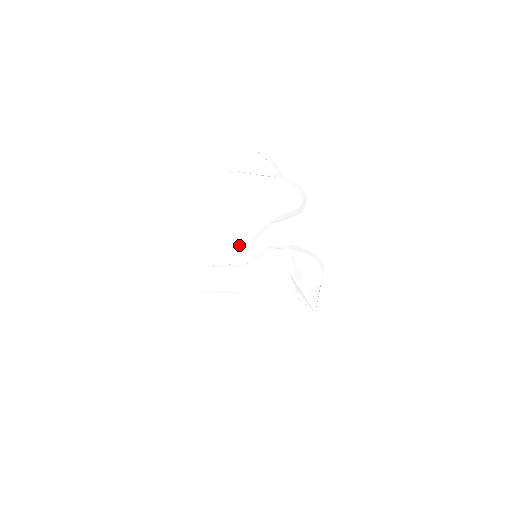
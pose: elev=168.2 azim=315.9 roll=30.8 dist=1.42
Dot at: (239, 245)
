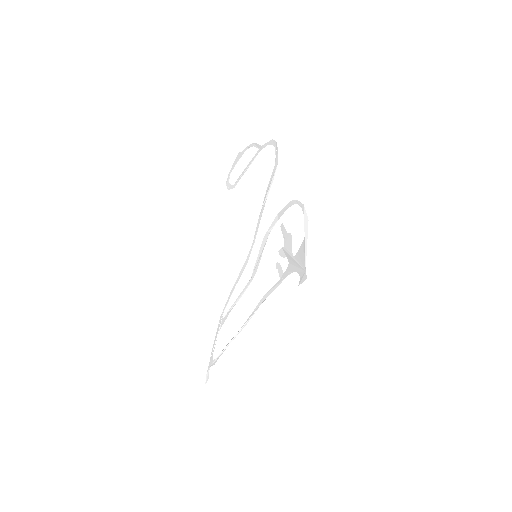
Dot at: occluded
